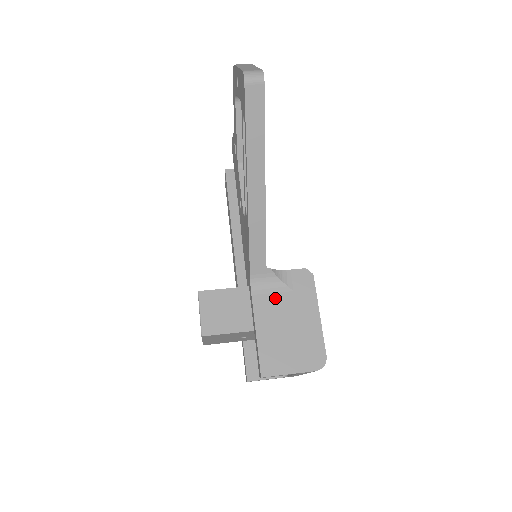
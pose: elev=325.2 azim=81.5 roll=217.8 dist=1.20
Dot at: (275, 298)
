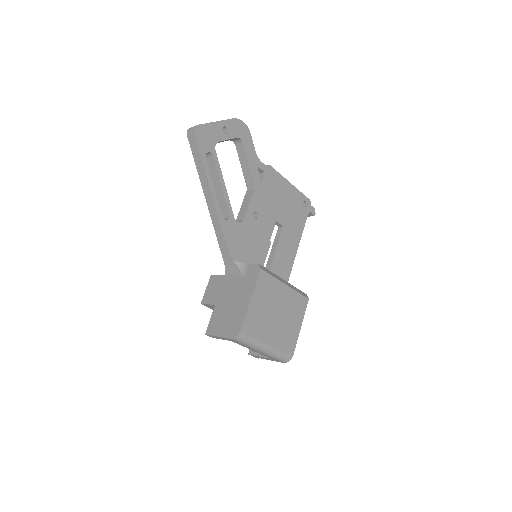
Dot at: (234, 283)
